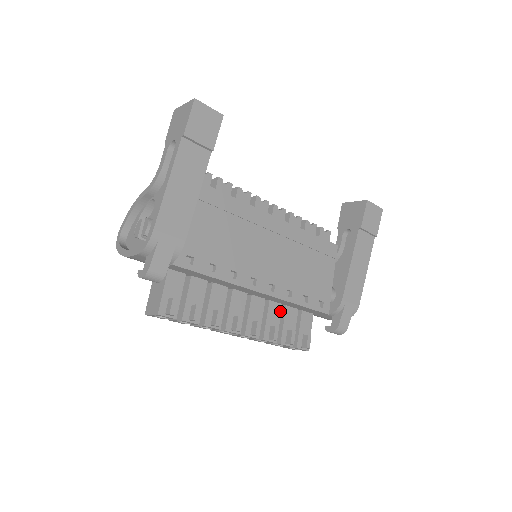
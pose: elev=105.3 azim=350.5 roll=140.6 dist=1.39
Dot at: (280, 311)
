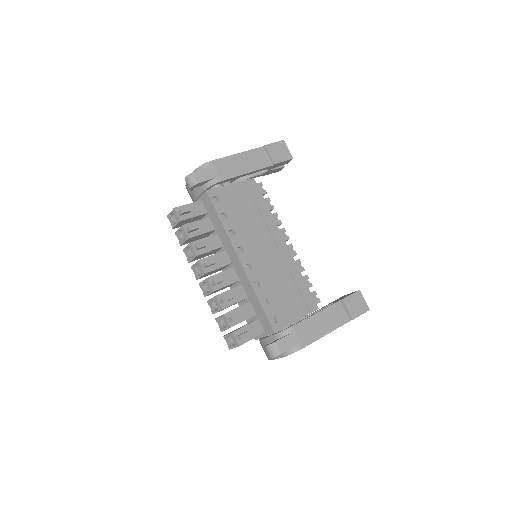
Dot at: (243, 298)
